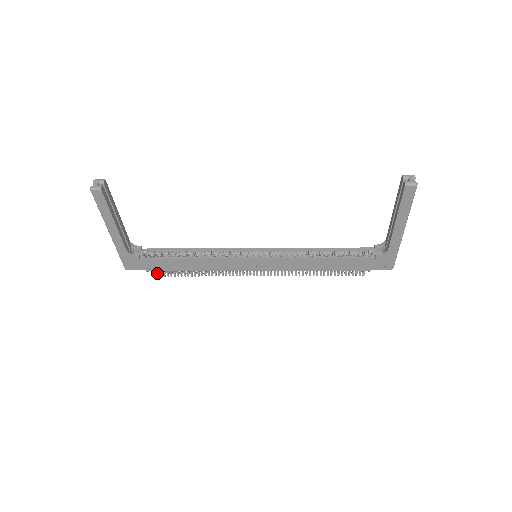
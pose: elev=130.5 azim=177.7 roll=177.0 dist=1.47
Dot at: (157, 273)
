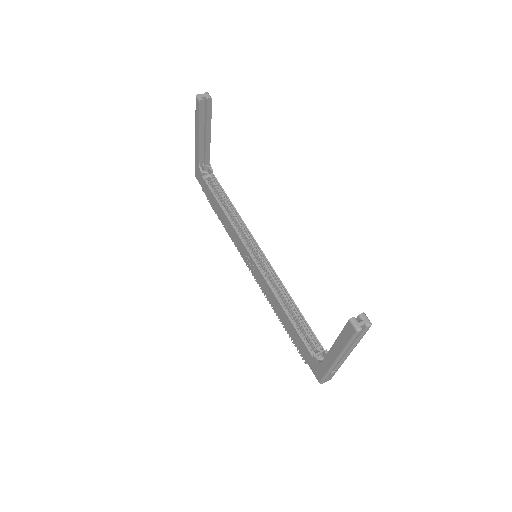
Dot at: occluded
